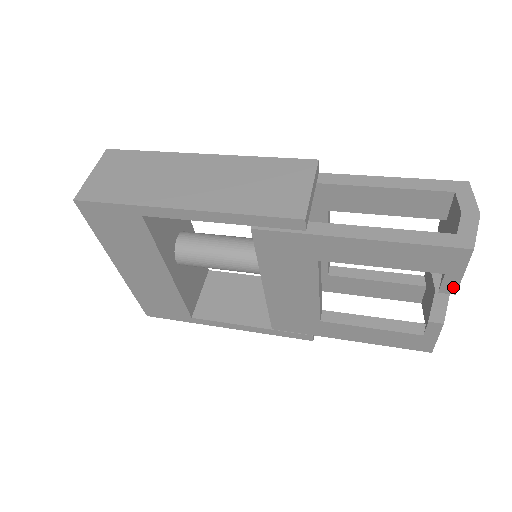
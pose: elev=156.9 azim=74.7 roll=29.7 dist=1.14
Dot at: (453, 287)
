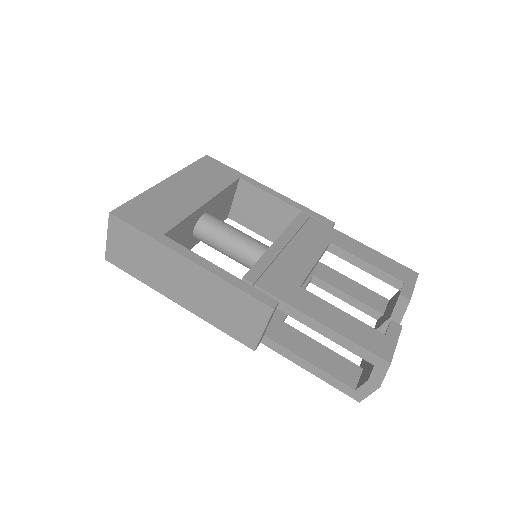
Dot at: occluded
